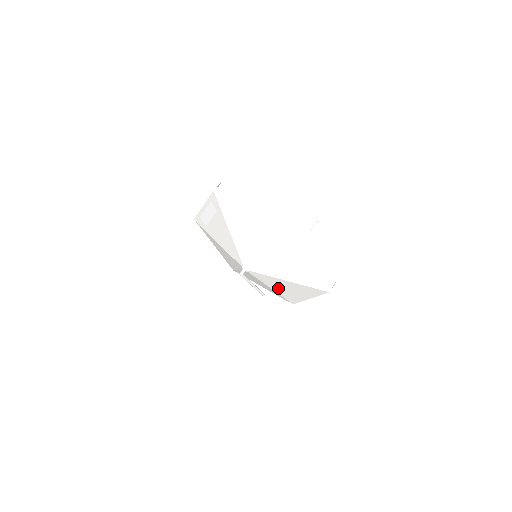
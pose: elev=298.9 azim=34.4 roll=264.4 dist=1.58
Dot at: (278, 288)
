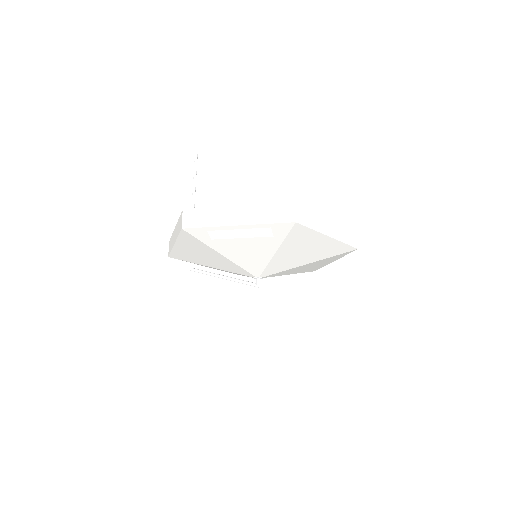
Dot at: occluded
